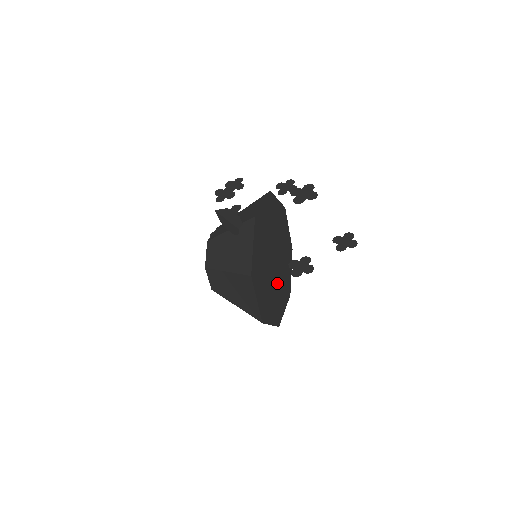
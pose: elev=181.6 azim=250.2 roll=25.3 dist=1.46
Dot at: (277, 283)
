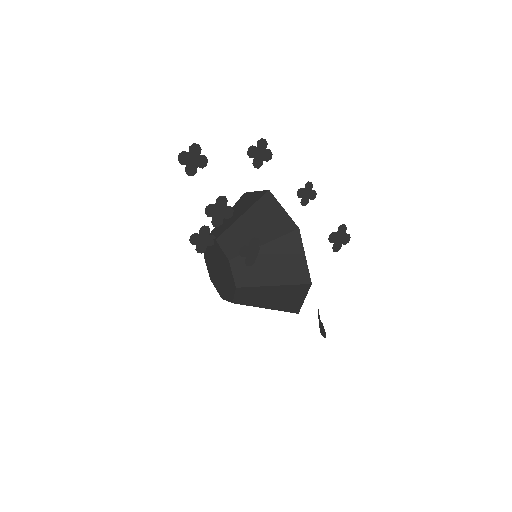
Dot at: occluded
